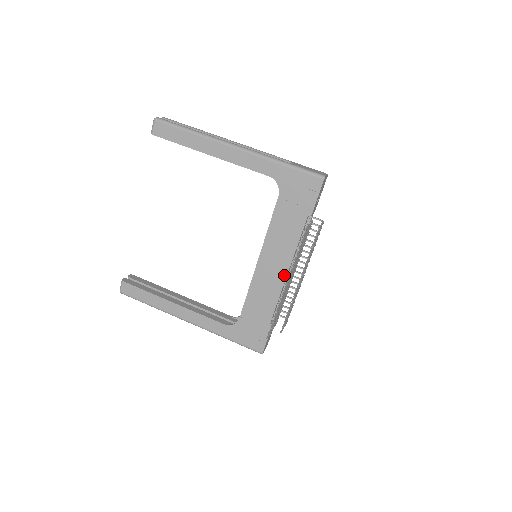
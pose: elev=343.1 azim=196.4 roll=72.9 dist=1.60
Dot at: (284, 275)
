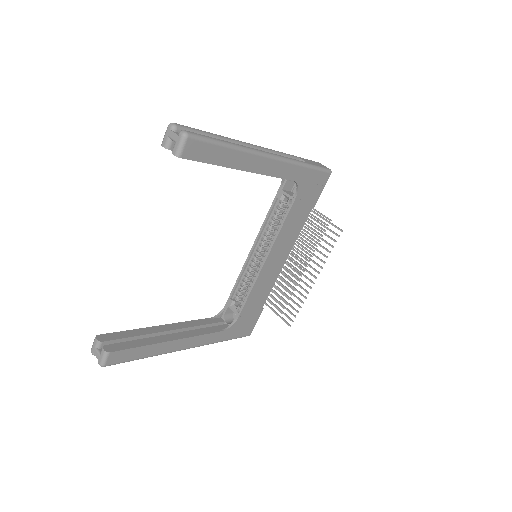
Dot at: (282, 264)
